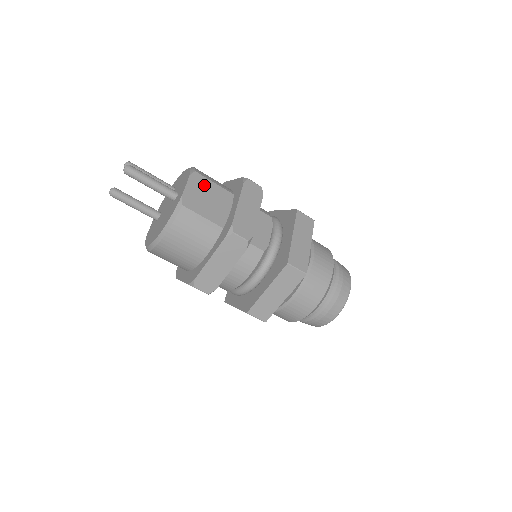
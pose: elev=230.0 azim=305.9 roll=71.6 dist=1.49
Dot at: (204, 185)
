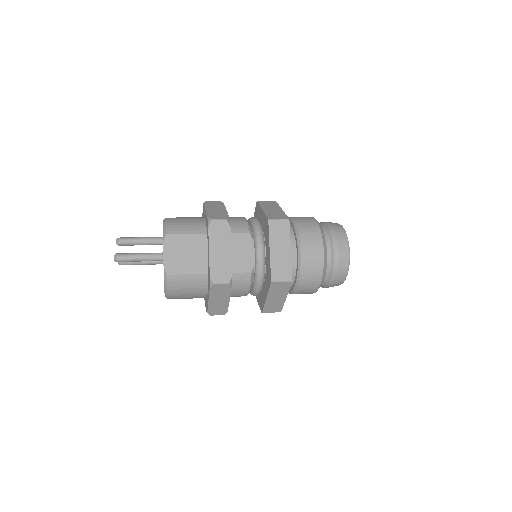
Dot at: (178, 243)
